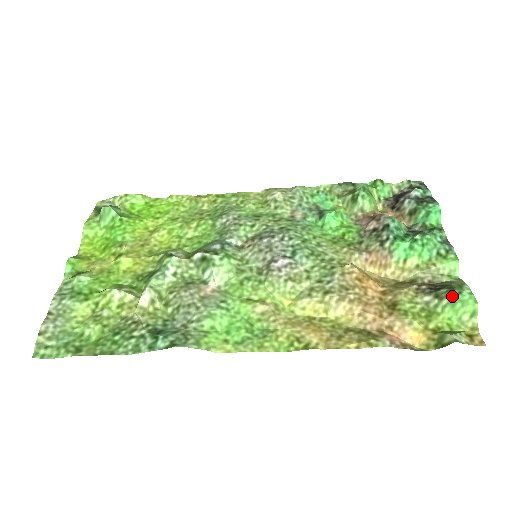
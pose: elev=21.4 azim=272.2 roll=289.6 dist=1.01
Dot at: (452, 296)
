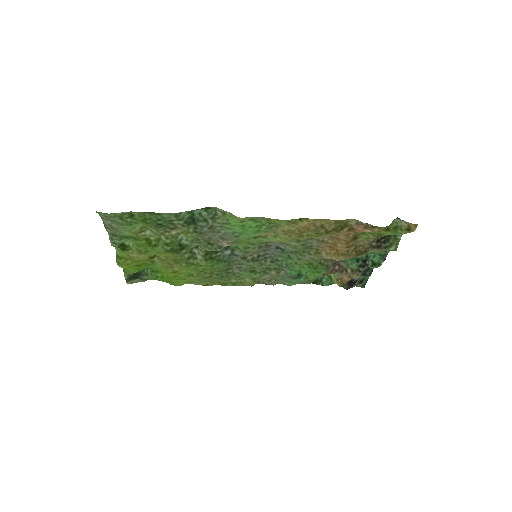
Dot at: occluded
